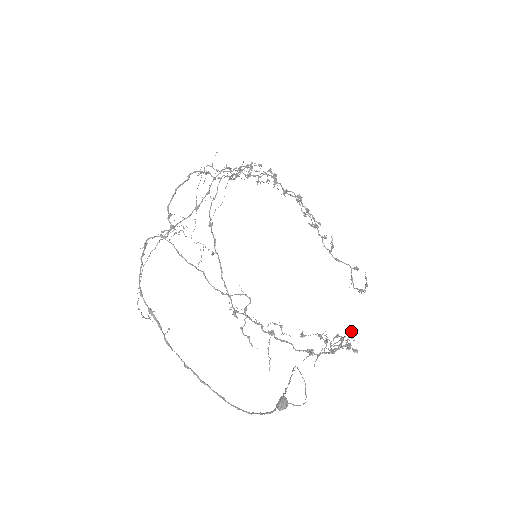
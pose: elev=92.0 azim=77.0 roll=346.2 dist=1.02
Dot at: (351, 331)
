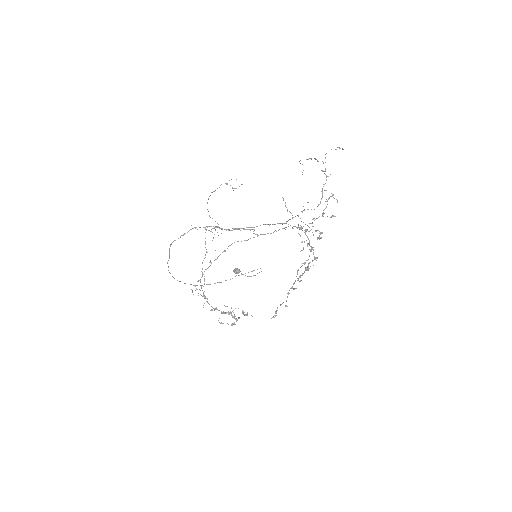
Dot at: occluded
